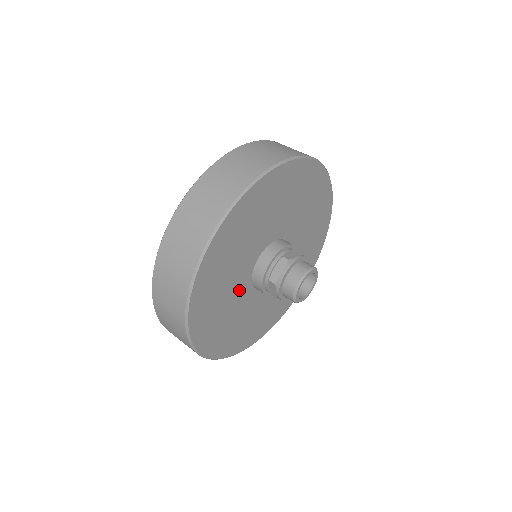
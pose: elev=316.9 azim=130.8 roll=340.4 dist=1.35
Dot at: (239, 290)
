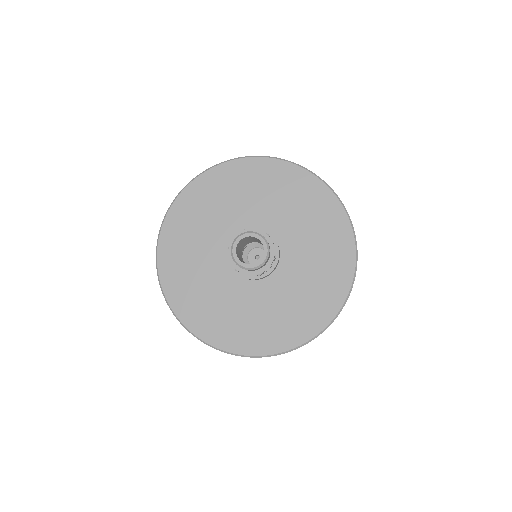
Dot at: (229, 223)
